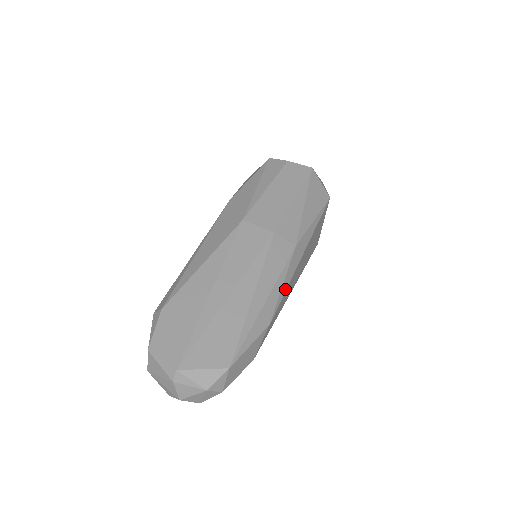
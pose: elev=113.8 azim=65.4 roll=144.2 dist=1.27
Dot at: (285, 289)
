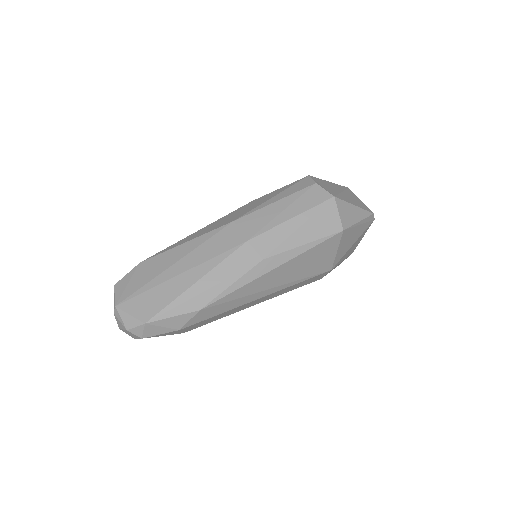
Dot at: (233, 290)
